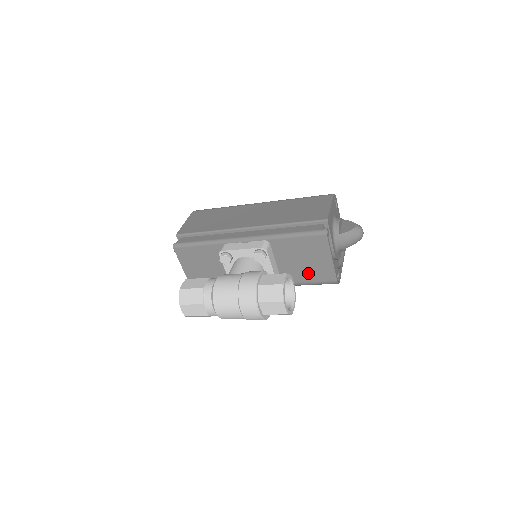
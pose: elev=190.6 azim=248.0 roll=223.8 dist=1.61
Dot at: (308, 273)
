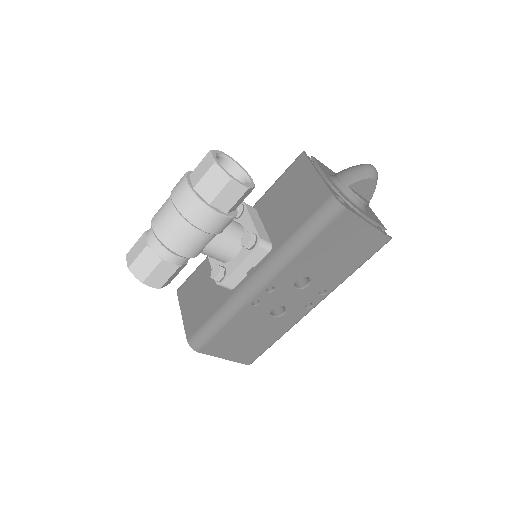
Dot at: (299, 212)
